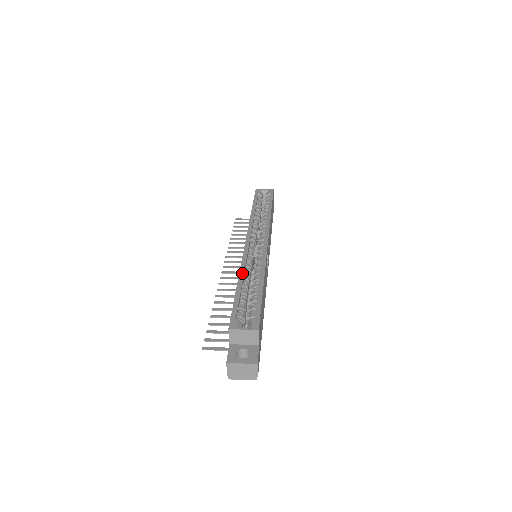
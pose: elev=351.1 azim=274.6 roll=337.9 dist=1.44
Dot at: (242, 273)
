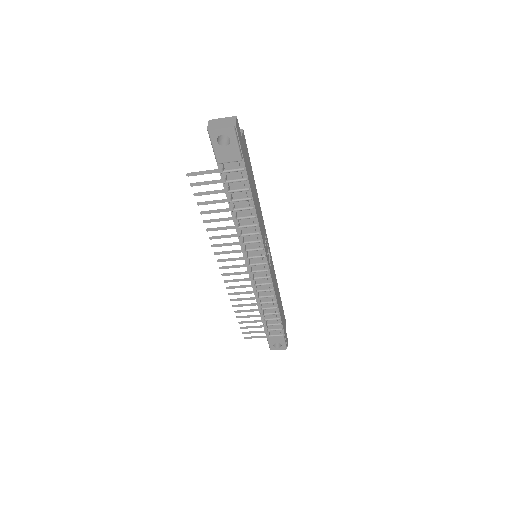
Dot at: occluded
